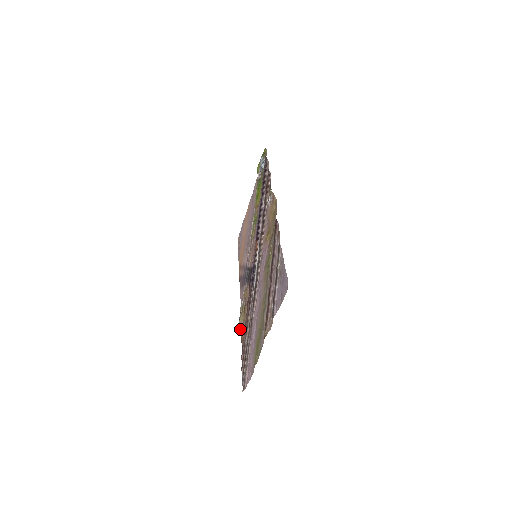
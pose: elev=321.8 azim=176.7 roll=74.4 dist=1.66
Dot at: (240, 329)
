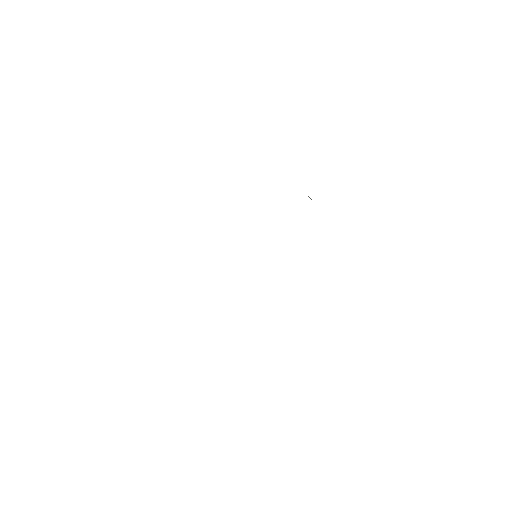
Dot at: occluded
